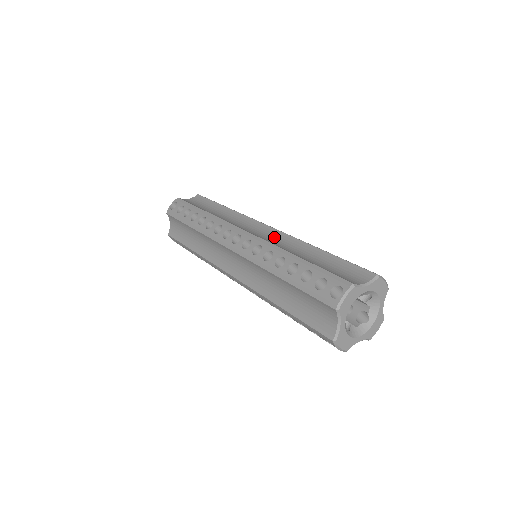
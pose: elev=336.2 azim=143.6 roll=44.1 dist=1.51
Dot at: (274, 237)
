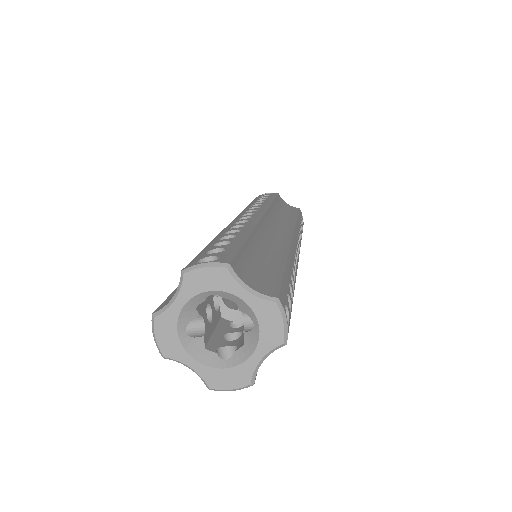
Dot at: (277, 237)
